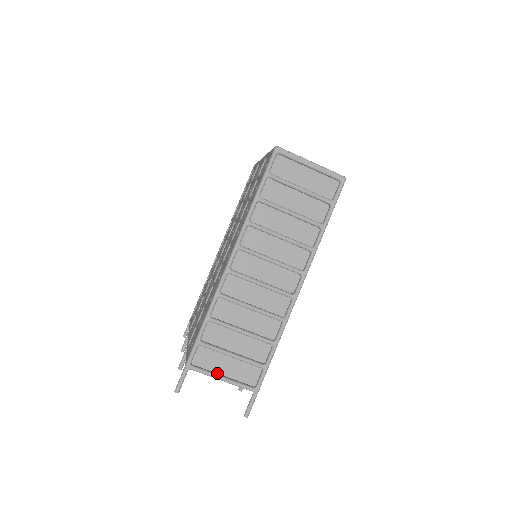
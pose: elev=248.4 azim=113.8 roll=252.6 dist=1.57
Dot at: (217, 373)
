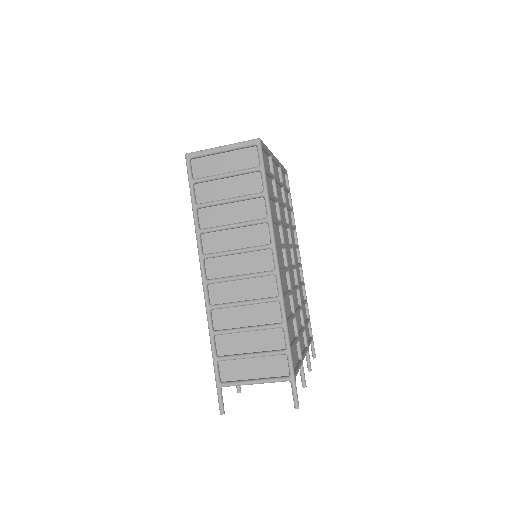
Dot at: (248, 379)
